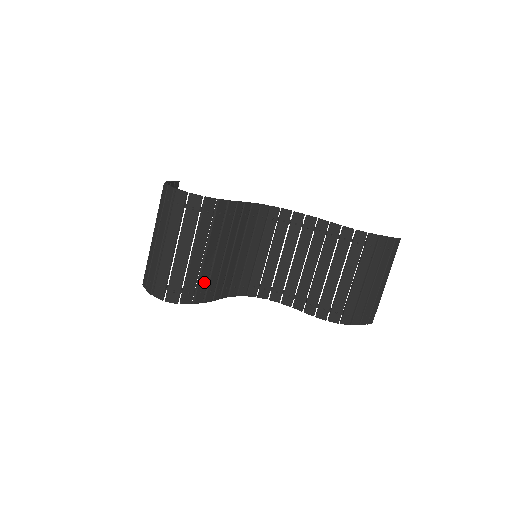
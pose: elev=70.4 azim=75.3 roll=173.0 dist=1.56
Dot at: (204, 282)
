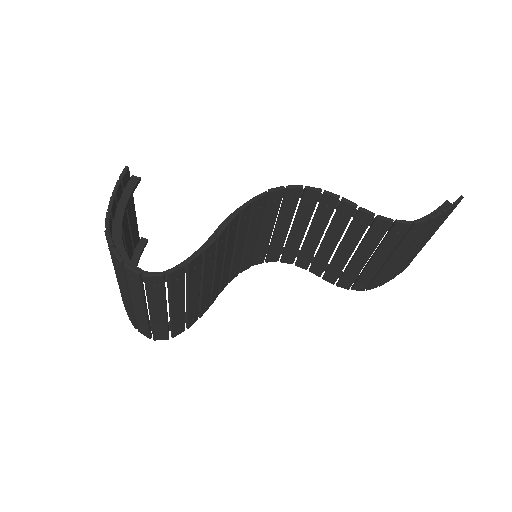
Dot at: (194, 312)
